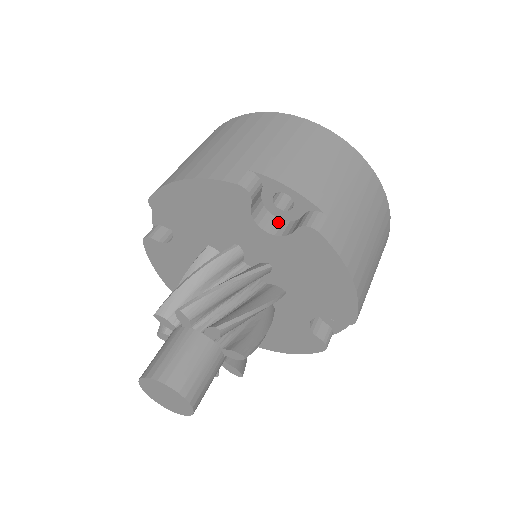
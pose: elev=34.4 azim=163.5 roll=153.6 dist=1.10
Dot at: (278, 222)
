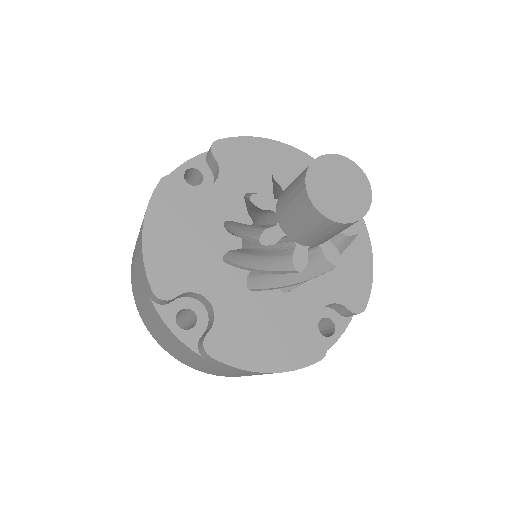
Dot at: occluded
